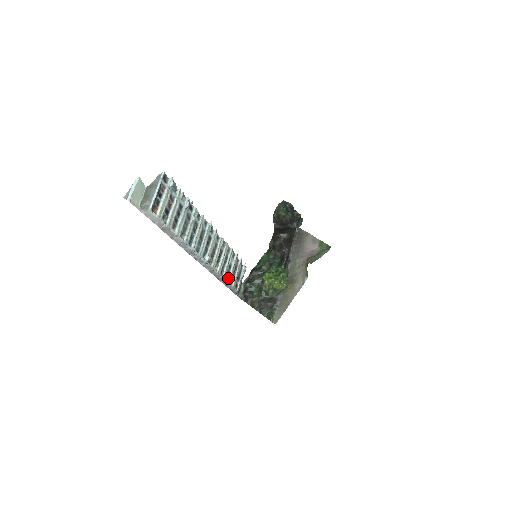
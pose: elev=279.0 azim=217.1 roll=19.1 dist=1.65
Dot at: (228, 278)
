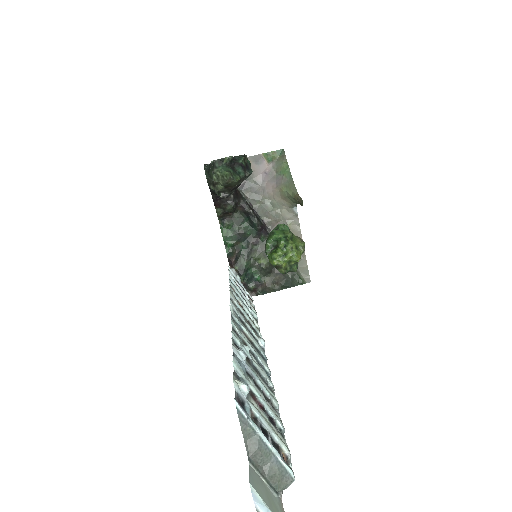
Dot at: (252, 310)
